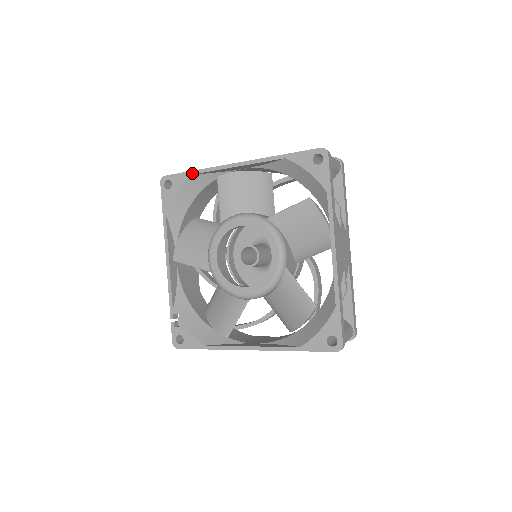
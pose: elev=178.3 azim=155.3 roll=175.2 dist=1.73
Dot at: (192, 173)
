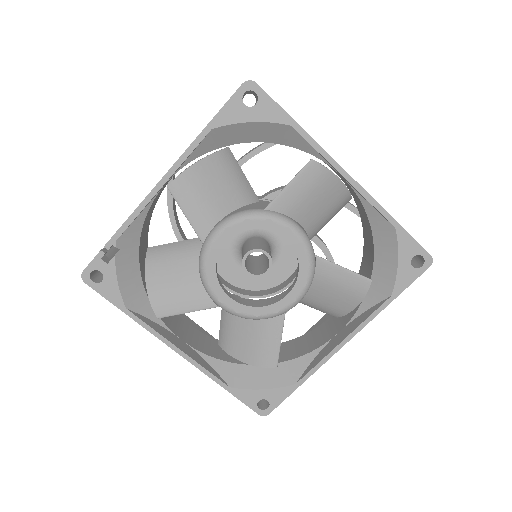
Dot at: (293, 124)
